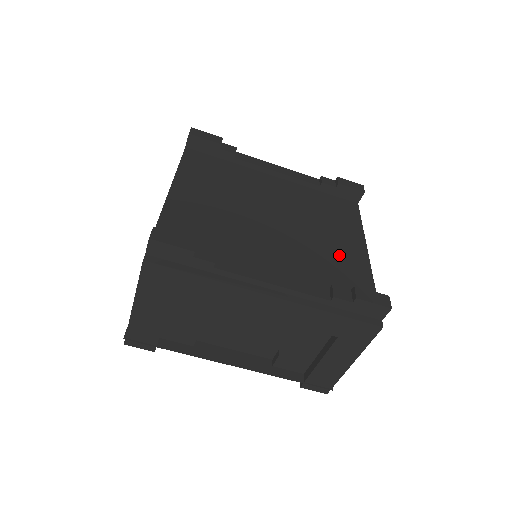
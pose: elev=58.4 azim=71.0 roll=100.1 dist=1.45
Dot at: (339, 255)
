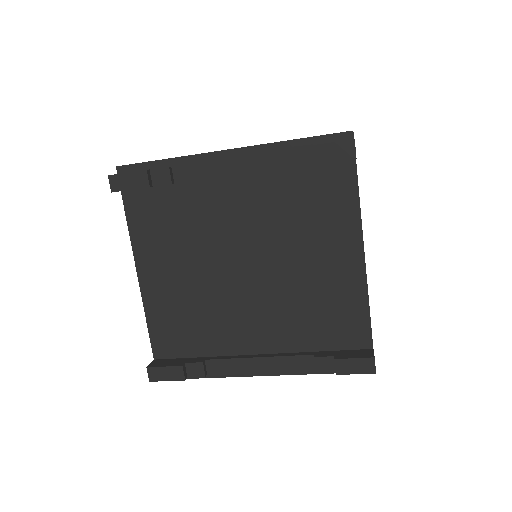
Dot at: (327, 289)
